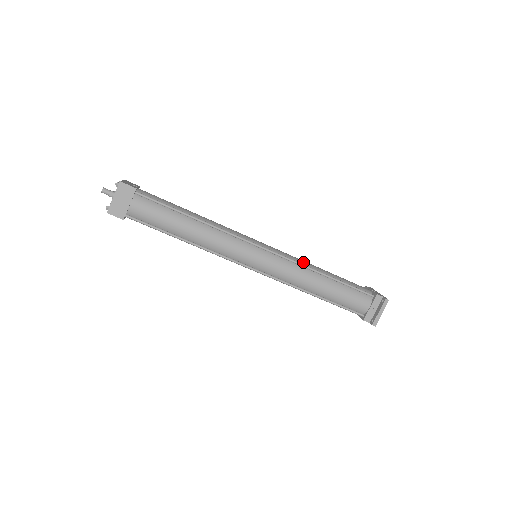
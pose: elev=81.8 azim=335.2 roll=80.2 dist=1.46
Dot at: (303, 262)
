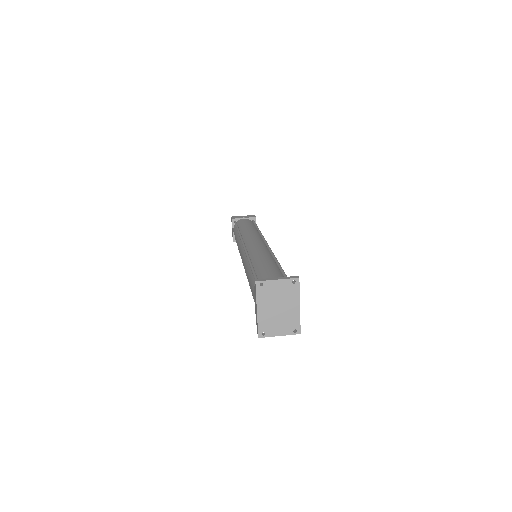
Dot at: occluded
